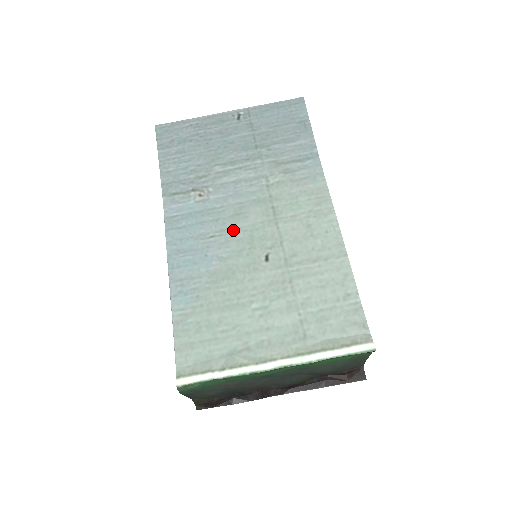
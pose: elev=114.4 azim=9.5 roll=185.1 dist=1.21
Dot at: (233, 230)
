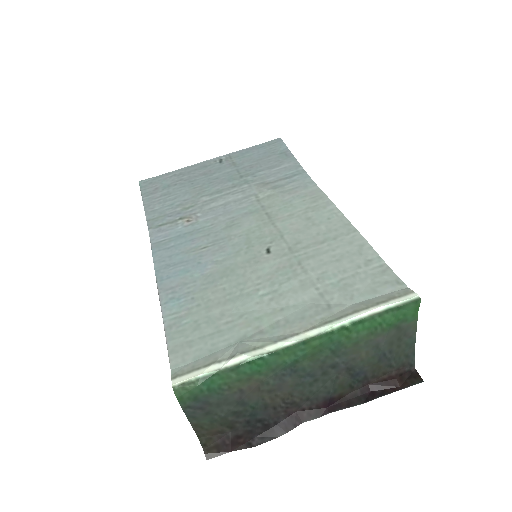
Dot at: (227, 238)
